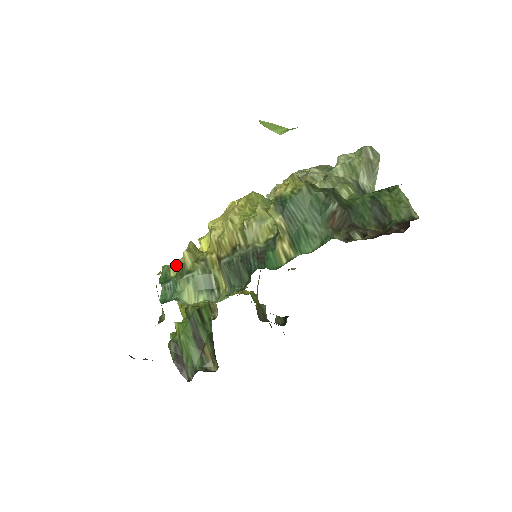
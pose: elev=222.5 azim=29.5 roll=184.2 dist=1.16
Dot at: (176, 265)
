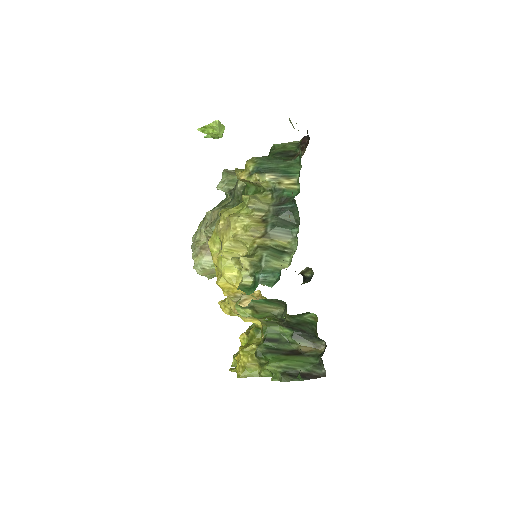
Dot at: (245, 275)
